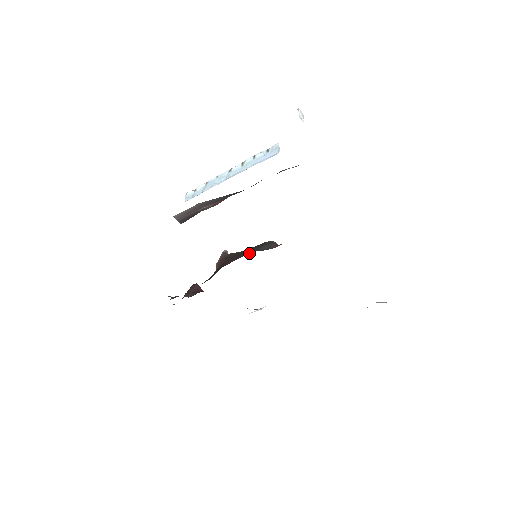
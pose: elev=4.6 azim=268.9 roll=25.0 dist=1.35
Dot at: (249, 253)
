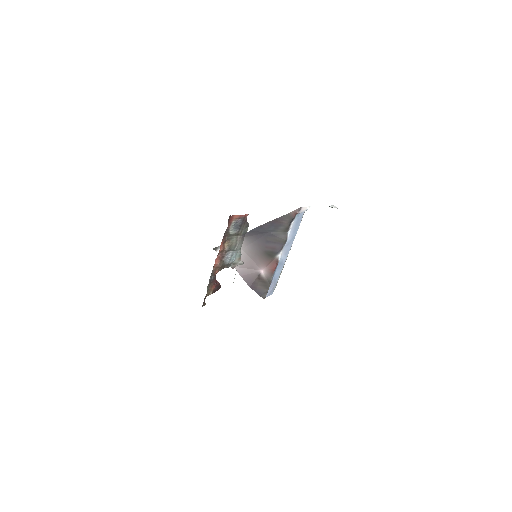
Dot at: occluded
